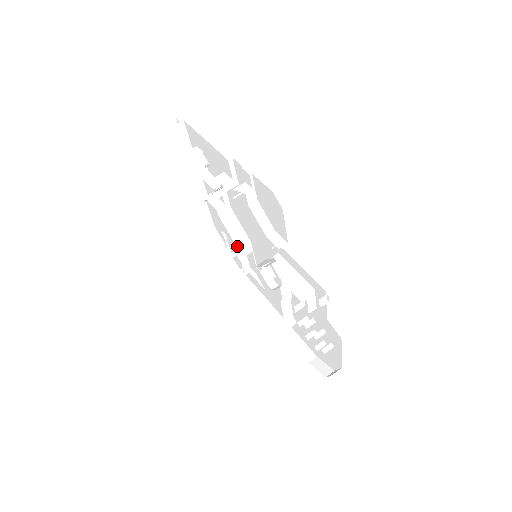
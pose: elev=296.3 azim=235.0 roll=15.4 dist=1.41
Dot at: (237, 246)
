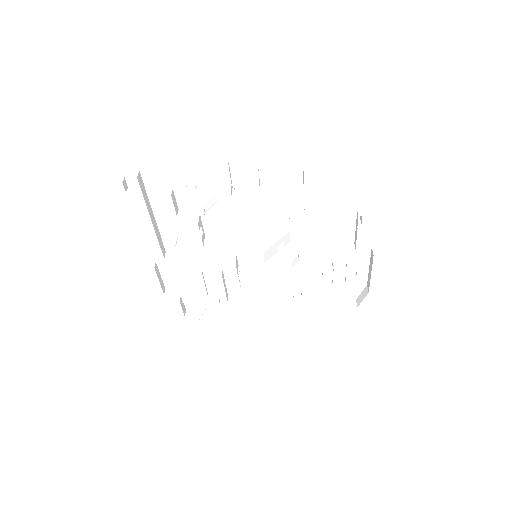
Dot at: occluded
